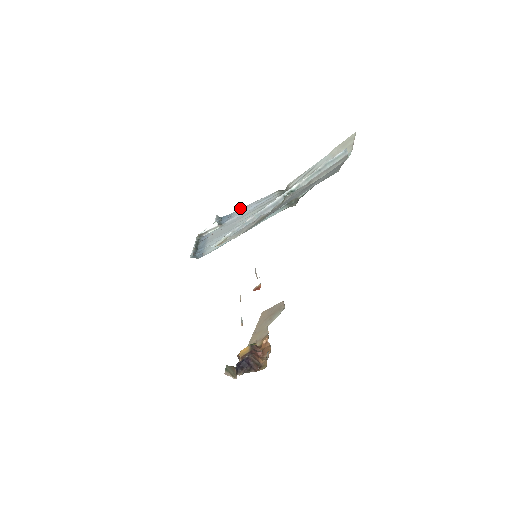
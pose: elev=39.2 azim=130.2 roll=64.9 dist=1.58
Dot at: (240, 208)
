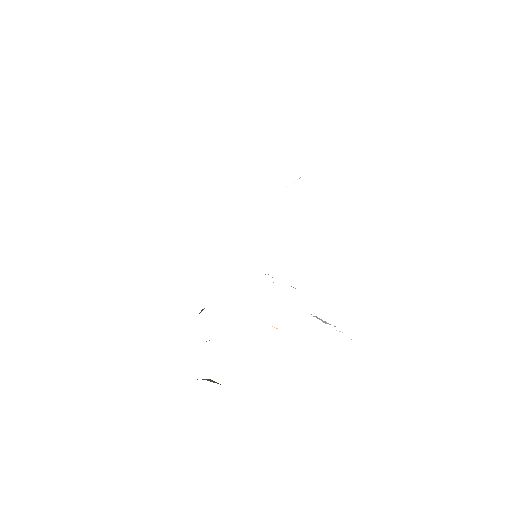
Dot at: occluded
